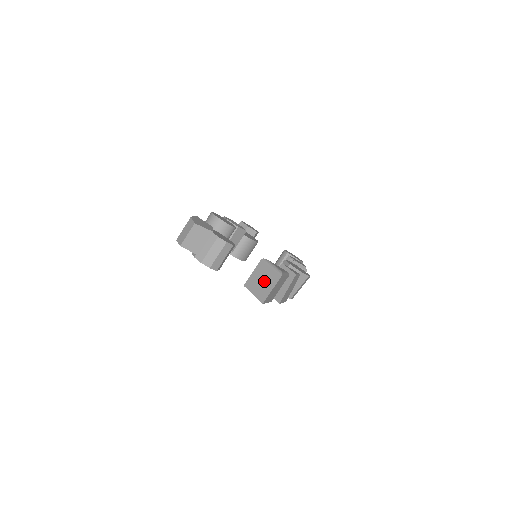
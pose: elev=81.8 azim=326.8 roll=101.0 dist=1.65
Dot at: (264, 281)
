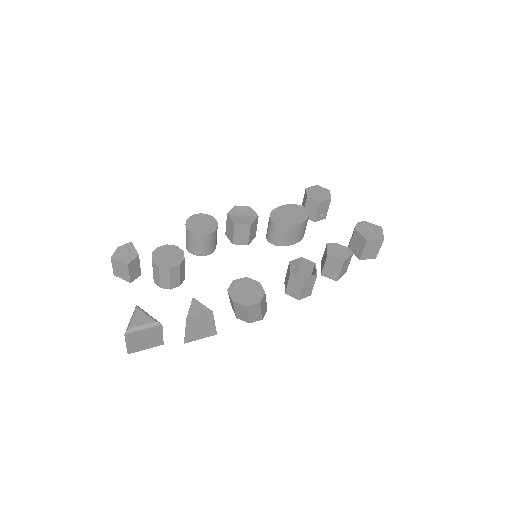
Dot at: occluded
